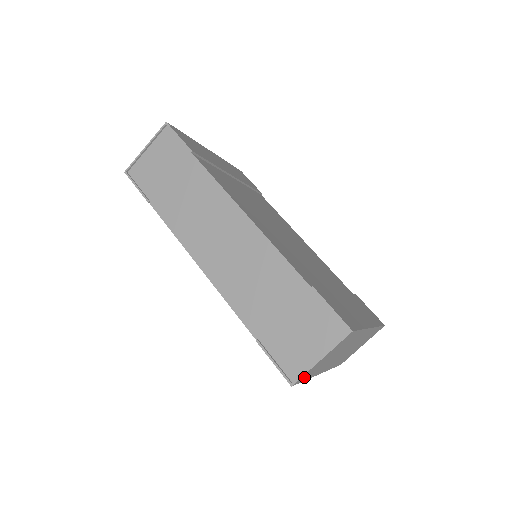
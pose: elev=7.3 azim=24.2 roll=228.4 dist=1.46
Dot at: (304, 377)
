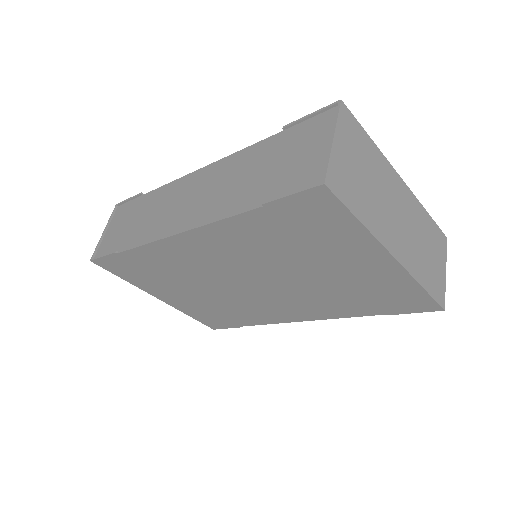
Dot at: (339, 186)
